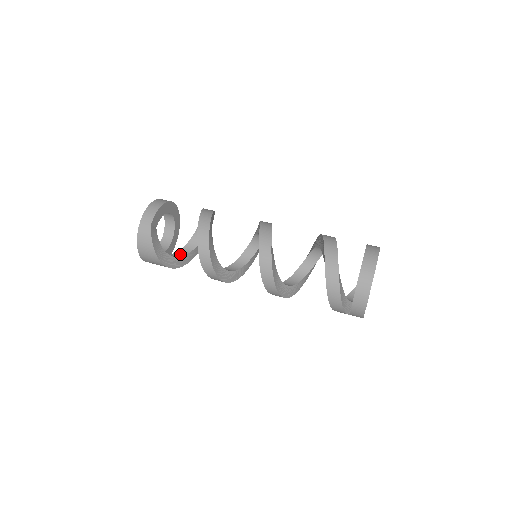
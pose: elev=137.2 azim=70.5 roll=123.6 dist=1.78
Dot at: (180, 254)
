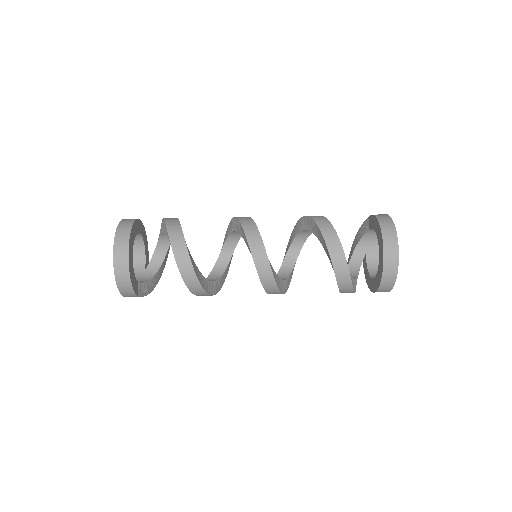
Dot at: (163, 247)
